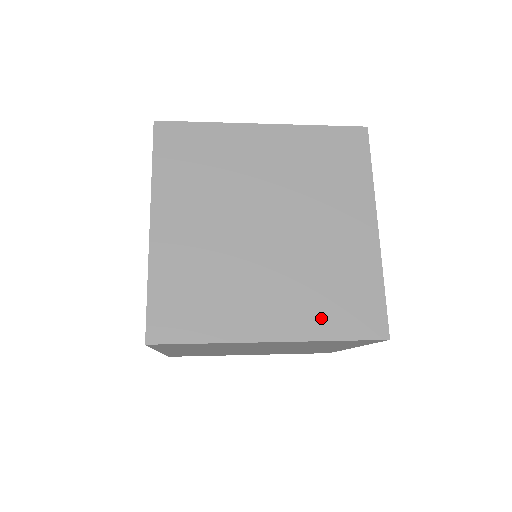
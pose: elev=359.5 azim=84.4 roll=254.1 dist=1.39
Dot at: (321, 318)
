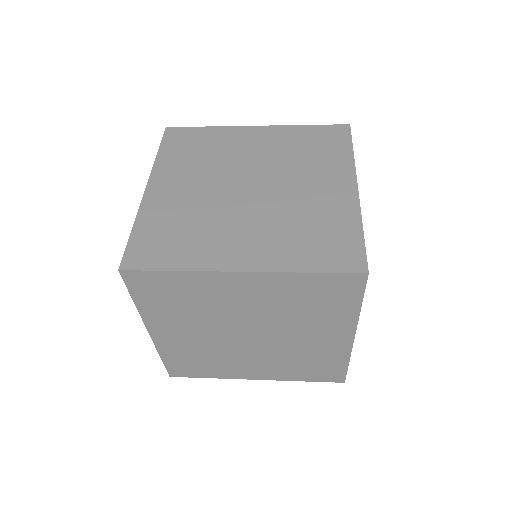
Dot at: (293, 374)
